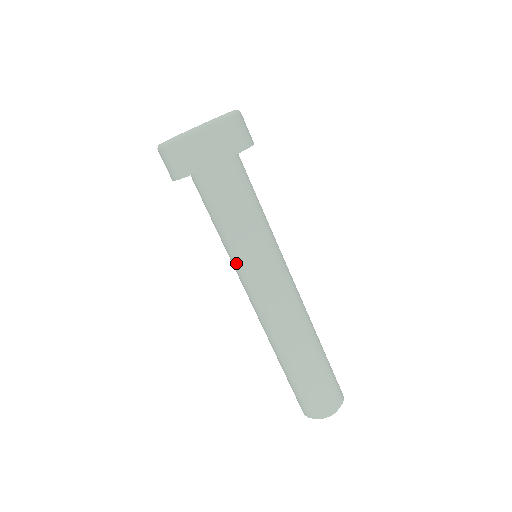
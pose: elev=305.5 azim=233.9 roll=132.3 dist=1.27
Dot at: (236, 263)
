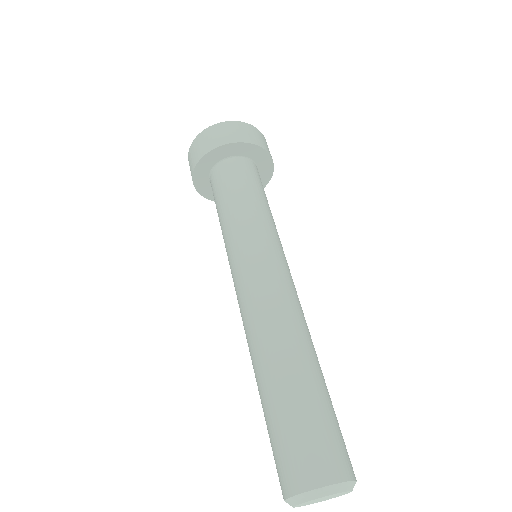
Dot at: (228, 251)
